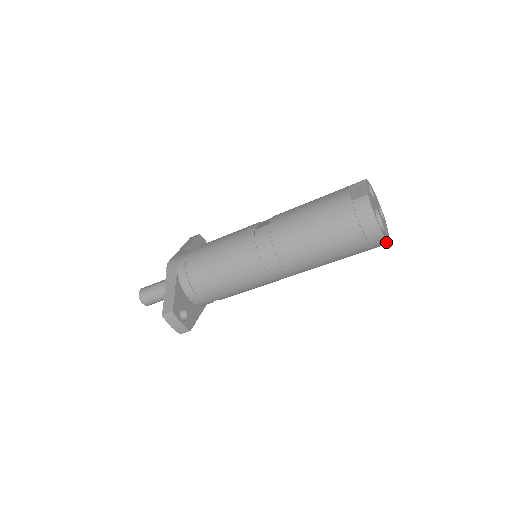
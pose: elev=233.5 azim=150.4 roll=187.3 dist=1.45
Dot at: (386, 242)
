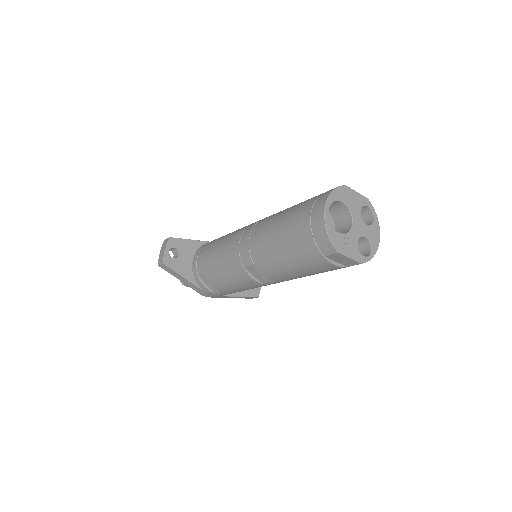
Dot at: (326, 232)
